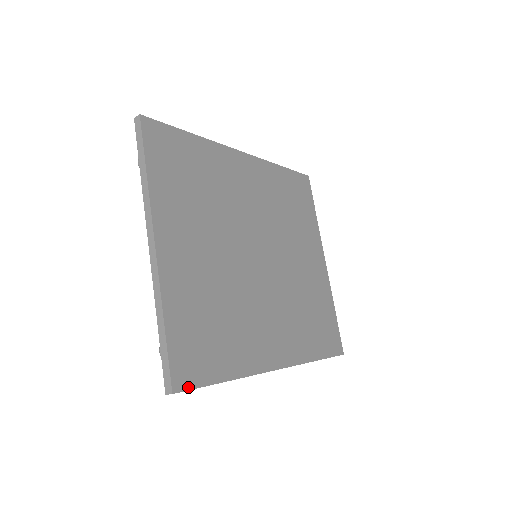
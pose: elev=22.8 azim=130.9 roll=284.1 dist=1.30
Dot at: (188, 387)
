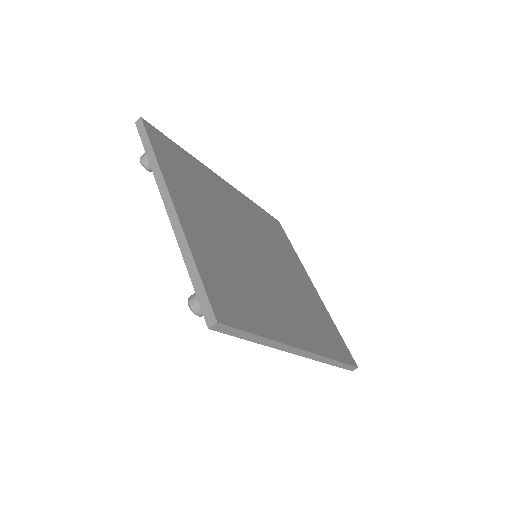
Dot at: (230, 324)
